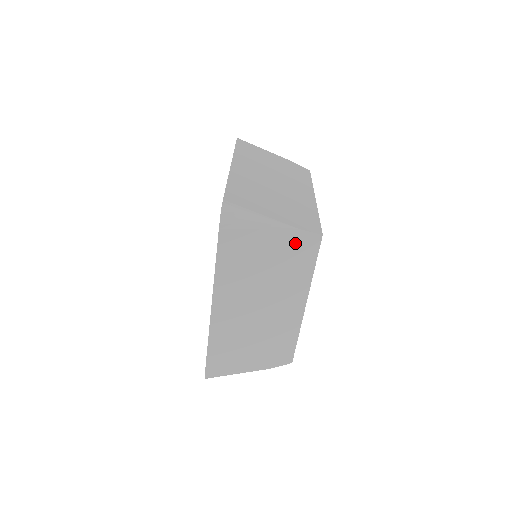
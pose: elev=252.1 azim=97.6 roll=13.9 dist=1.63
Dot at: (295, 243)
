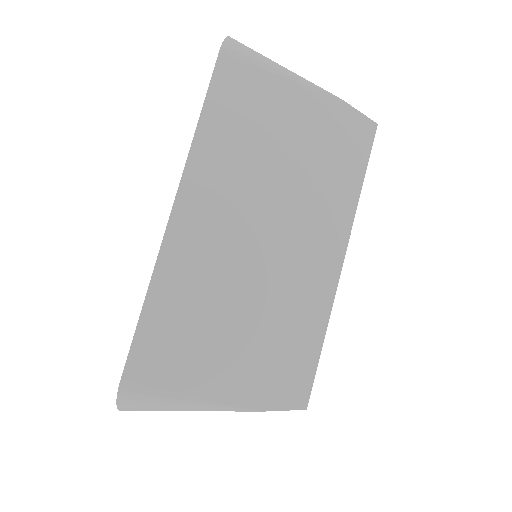
Dot at: (334, 123)
